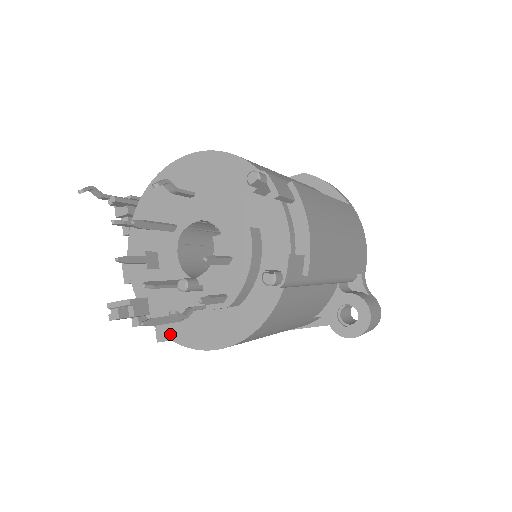
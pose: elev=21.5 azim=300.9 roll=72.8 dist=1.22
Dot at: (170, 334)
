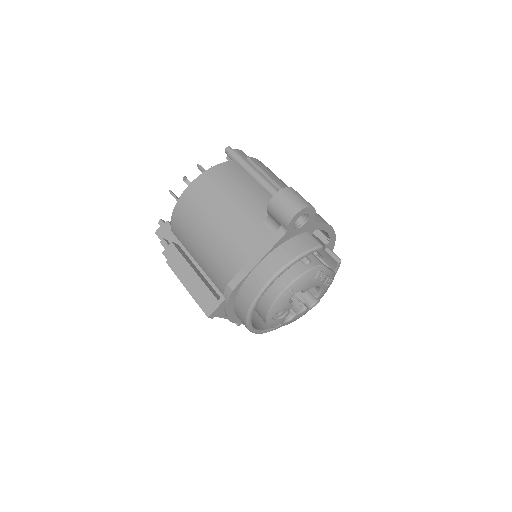
Dot at: occluded
